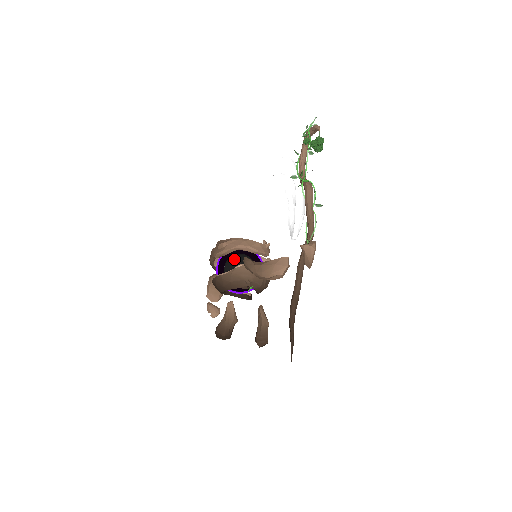
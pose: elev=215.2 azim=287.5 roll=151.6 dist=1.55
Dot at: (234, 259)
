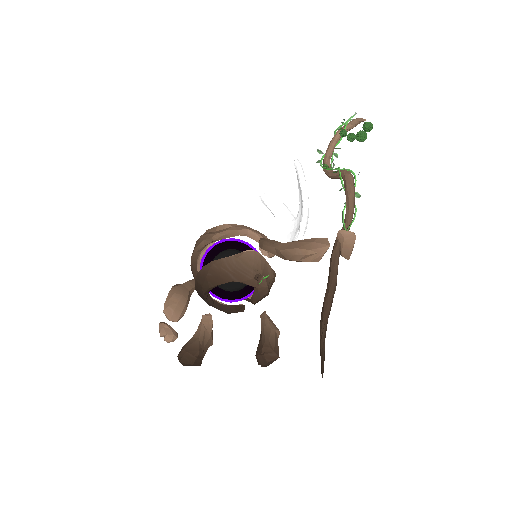
Dot at: (232, 250)
